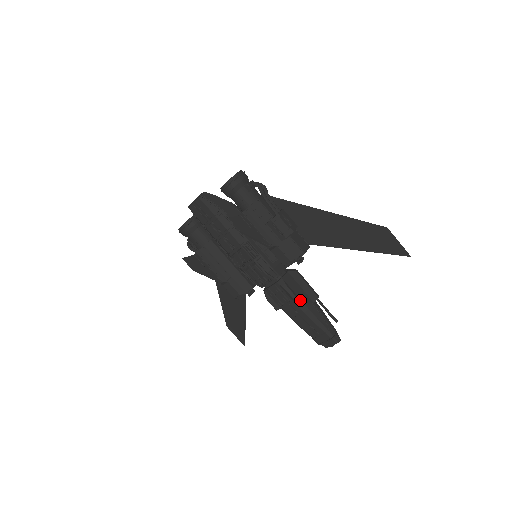
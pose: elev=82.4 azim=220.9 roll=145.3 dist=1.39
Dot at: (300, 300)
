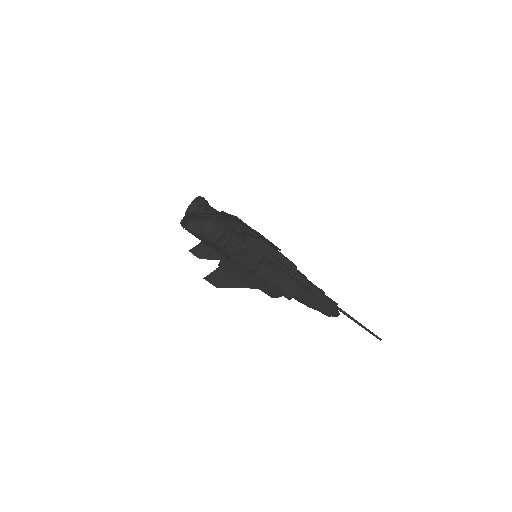
Dot at: (296, 297)
